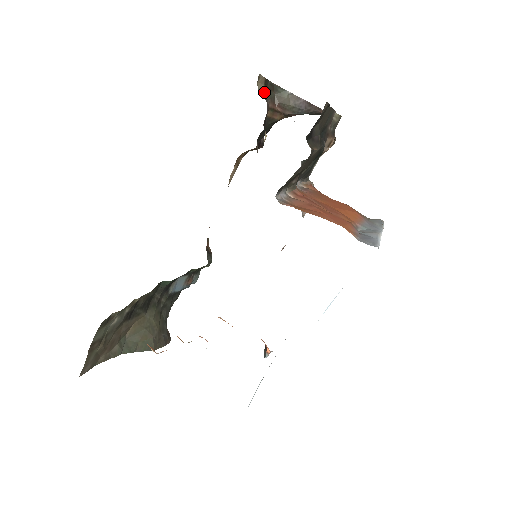
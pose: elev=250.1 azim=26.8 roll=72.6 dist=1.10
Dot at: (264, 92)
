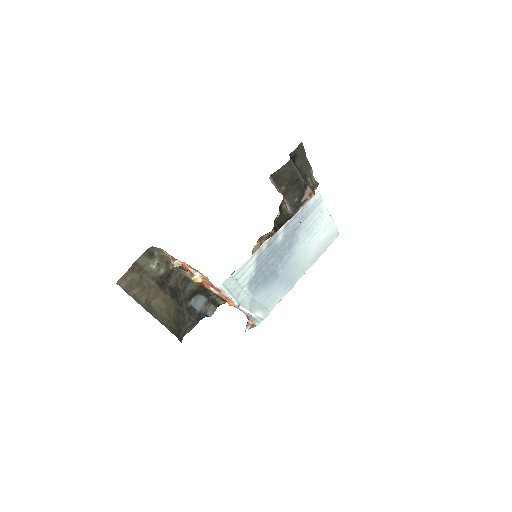
Dot at: occluded
